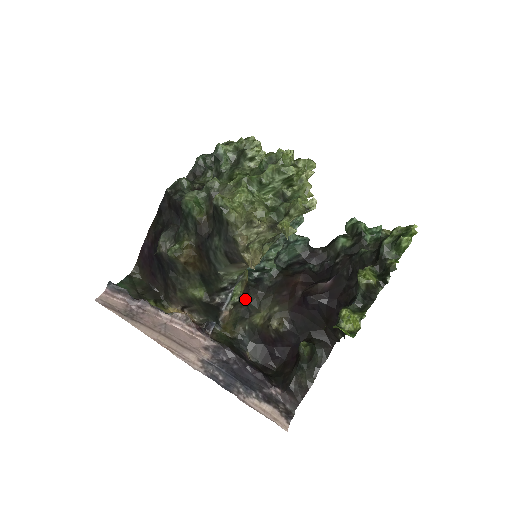
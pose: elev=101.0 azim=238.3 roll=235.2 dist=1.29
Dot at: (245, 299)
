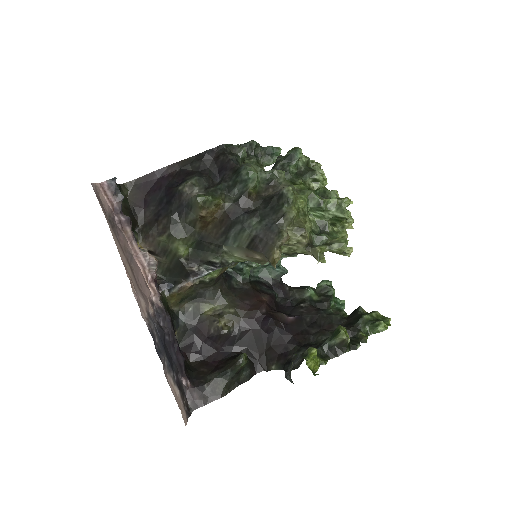
Dot at: (212, 284)
